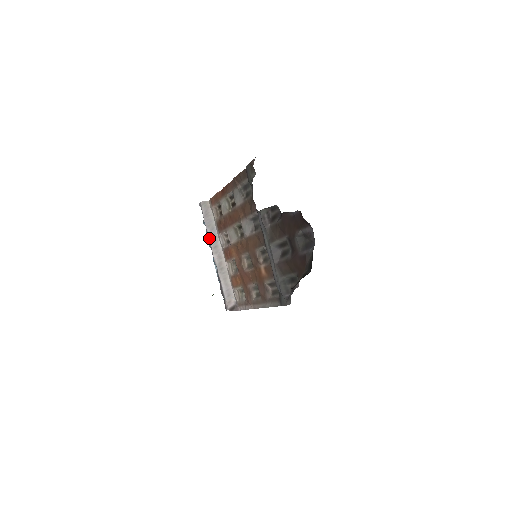
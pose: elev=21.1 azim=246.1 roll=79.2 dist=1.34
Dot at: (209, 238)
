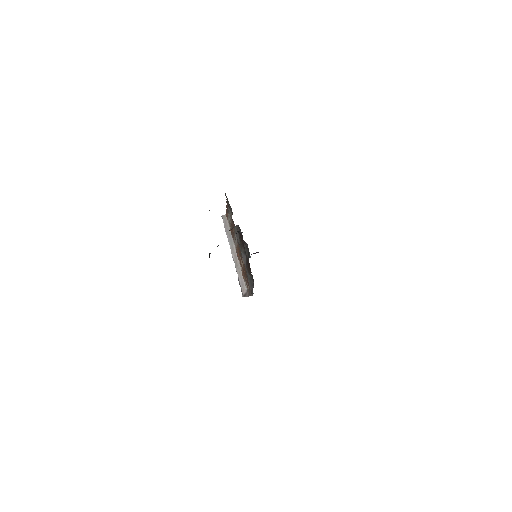
Dot at: (229, 242)
